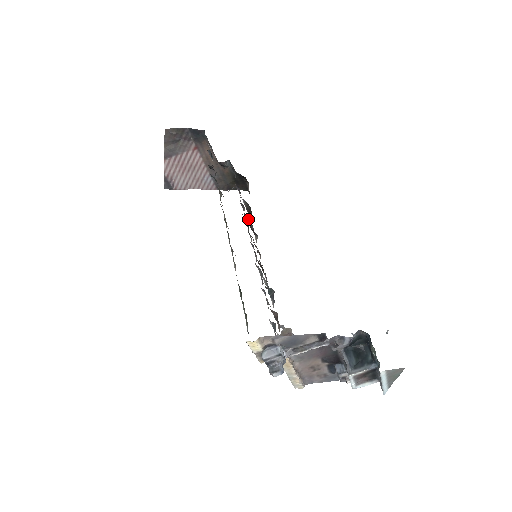
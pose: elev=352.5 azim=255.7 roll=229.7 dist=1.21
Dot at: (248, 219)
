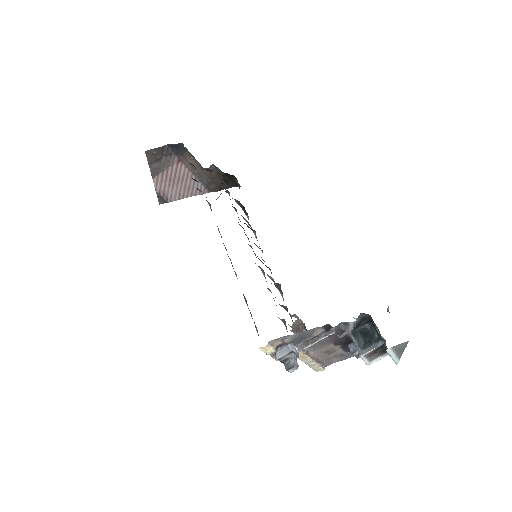
Dot at: (243, 218)
